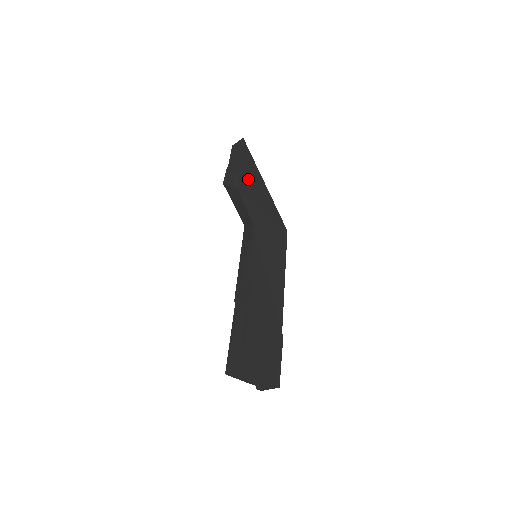
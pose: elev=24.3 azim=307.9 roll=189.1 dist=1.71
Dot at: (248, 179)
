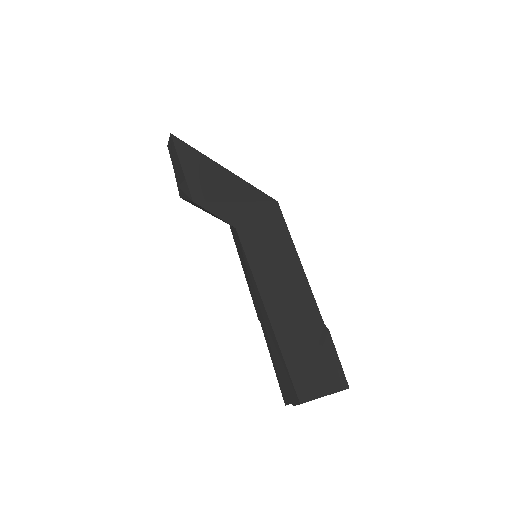
Dot at: (200, 179)
